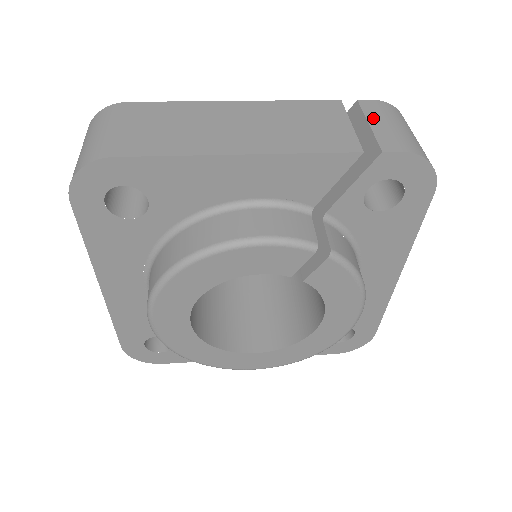
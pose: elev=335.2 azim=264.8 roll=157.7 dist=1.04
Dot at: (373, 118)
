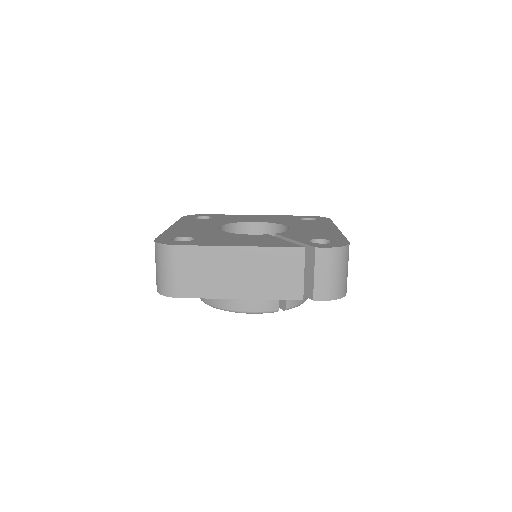
Dot at: (318, 269)
